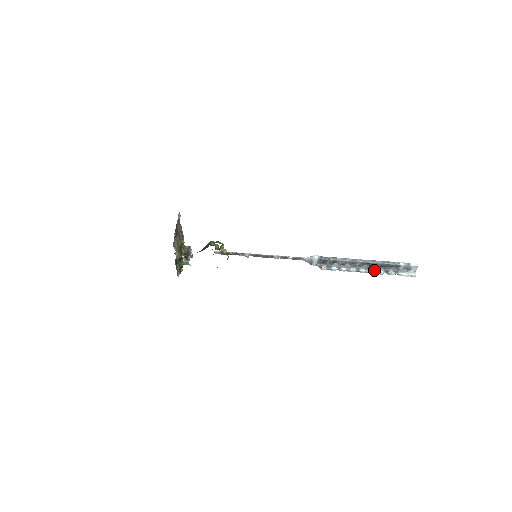
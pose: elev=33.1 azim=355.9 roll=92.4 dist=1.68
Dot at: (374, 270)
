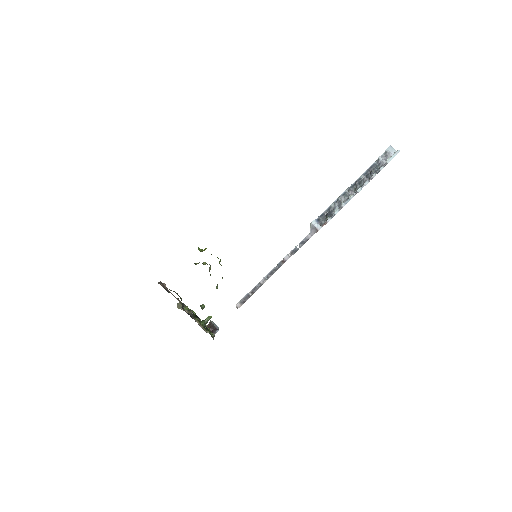
Dot at: (366, 182)
